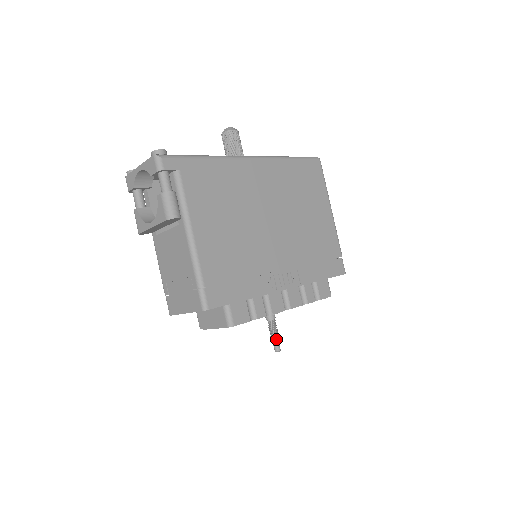
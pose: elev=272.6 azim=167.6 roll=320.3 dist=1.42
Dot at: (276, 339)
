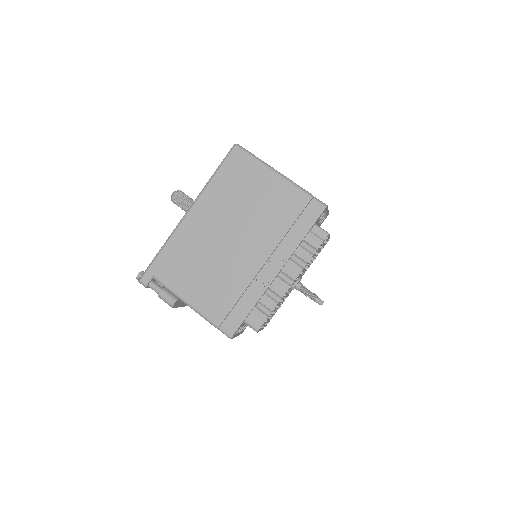
Dot at: (313, 298)
